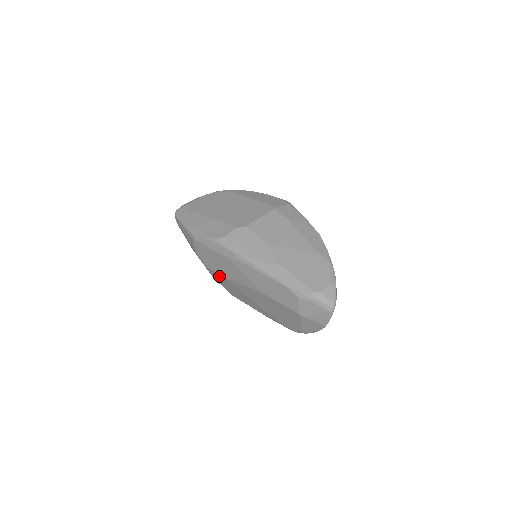
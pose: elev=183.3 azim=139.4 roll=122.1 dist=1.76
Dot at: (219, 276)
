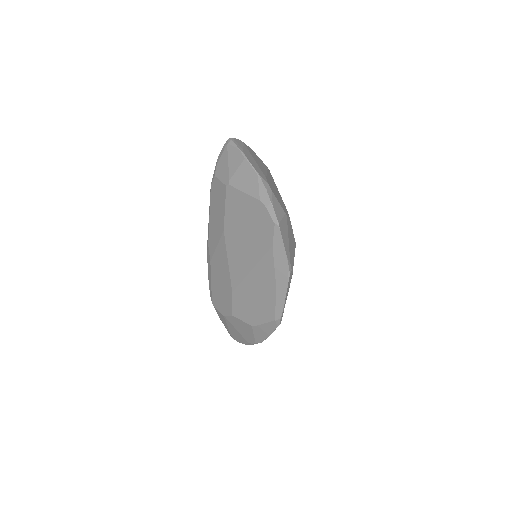
Dot at: (238, 303)
